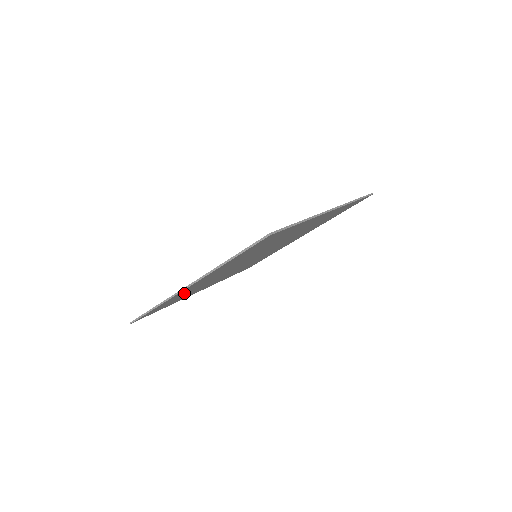
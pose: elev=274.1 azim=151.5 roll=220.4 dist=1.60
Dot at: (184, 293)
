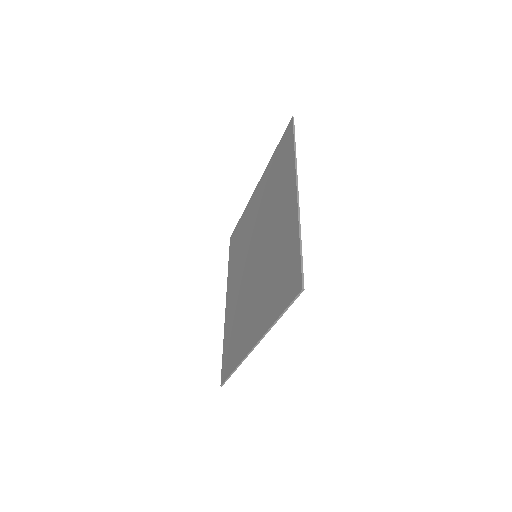
Dot at: occluded
